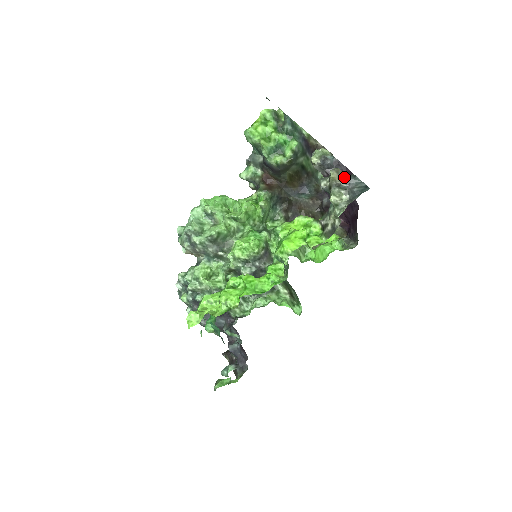
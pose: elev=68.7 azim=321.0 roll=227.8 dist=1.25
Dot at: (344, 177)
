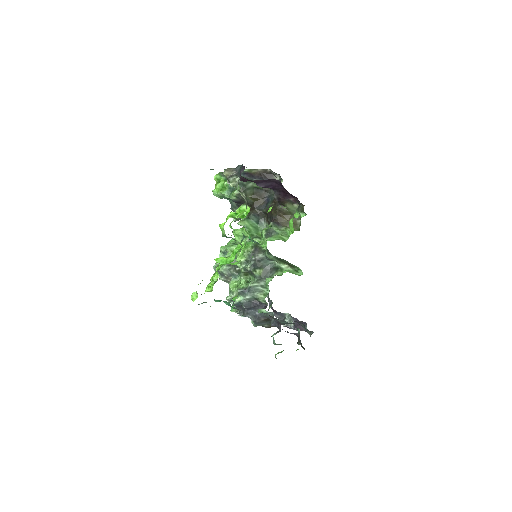
Dot at: (233, 170)
